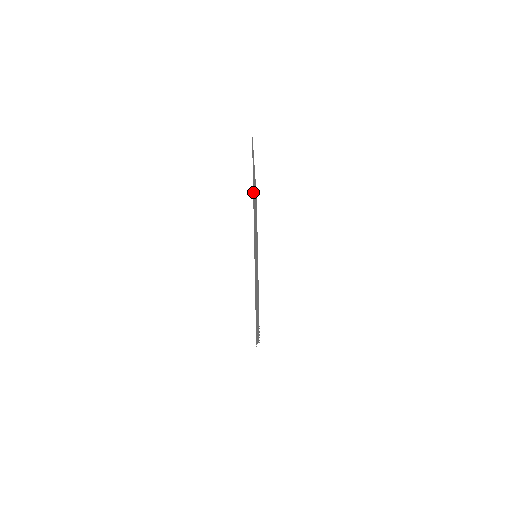
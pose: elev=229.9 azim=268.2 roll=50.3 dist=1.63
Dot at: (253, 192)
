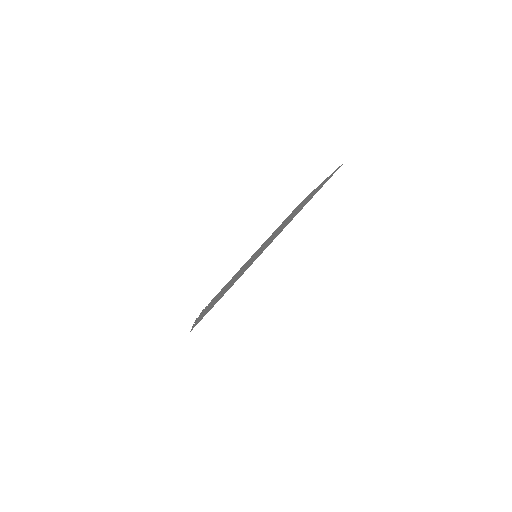
Dot at: occluded
